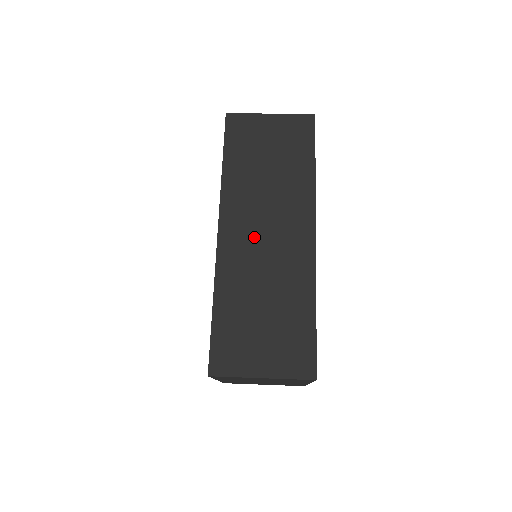
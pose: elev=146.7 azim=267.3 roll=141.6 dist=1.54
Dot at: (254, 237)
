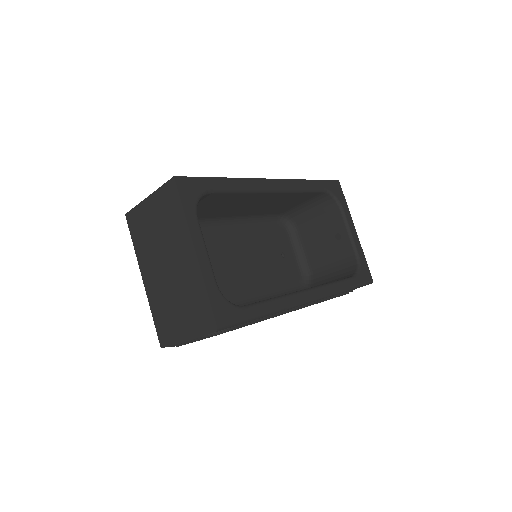
Dot at: occluded
